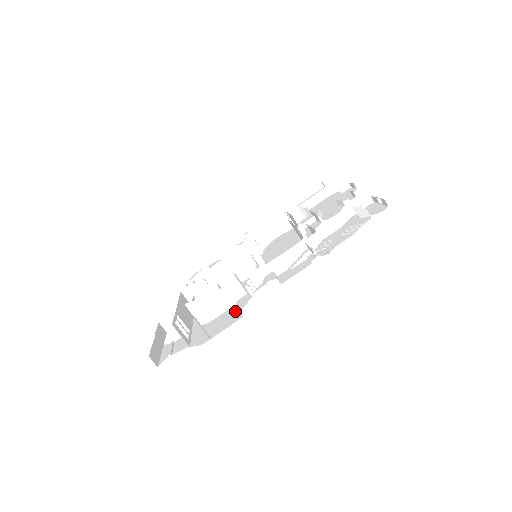
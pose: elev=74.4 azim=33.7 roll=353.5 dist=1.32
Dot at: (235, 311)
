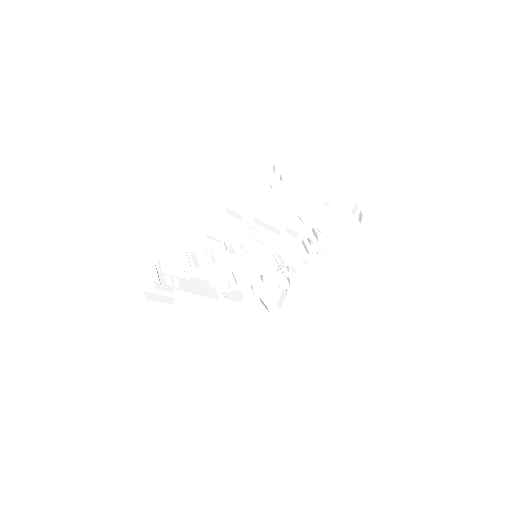
Dot at: (190, 264)
